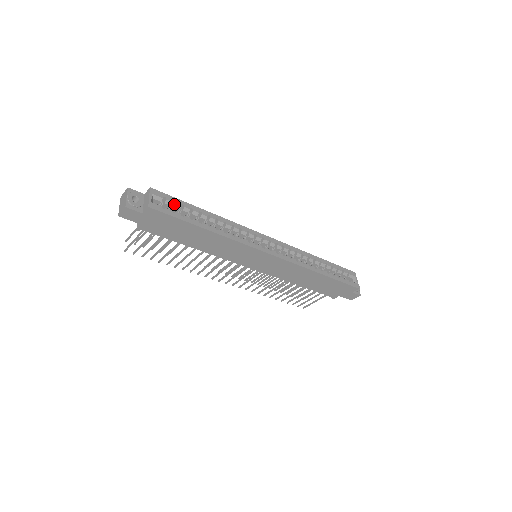
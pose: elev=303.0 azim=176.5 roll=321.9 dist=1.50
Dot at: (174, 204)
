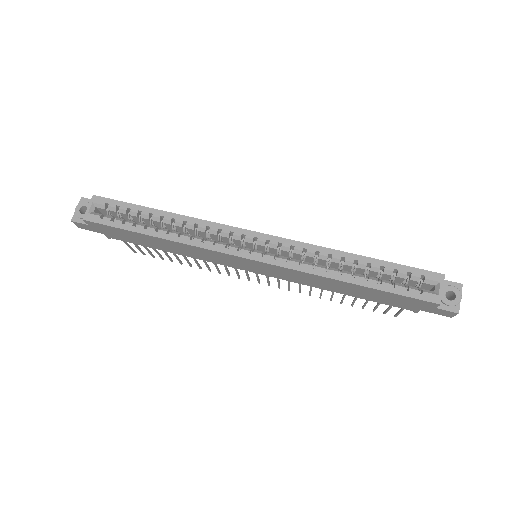
Dot at: (119, 209)
